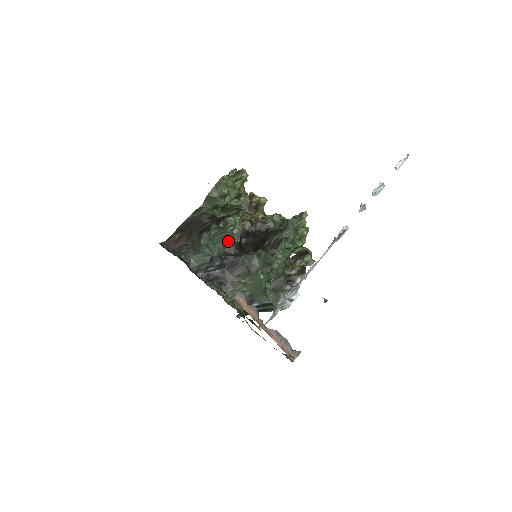
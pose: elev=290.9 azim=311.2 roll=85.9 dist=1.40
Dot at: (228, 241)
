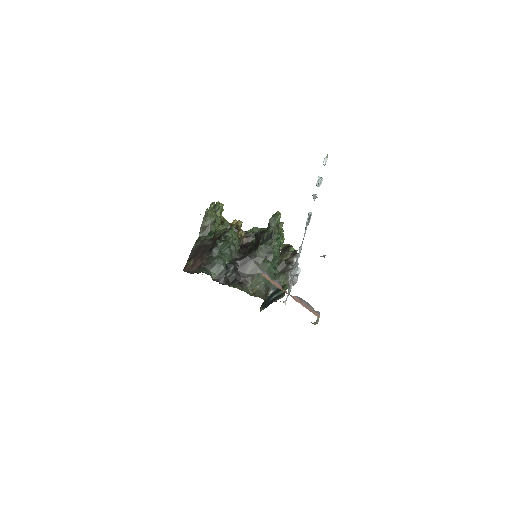
Dot at: (232, 250)
